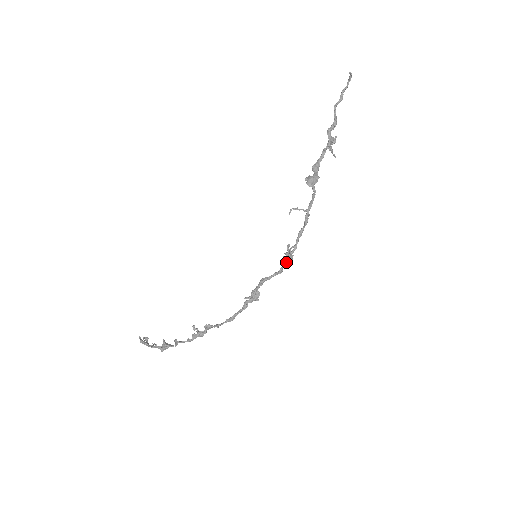
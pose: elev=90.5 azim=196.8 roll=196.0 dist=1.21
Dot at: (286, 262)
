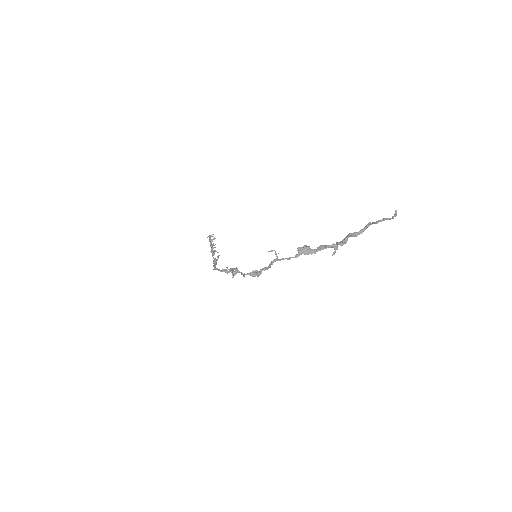
Dot at: (249, 274)
